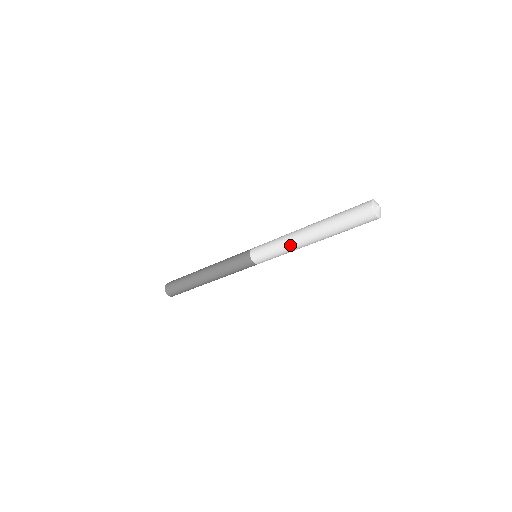
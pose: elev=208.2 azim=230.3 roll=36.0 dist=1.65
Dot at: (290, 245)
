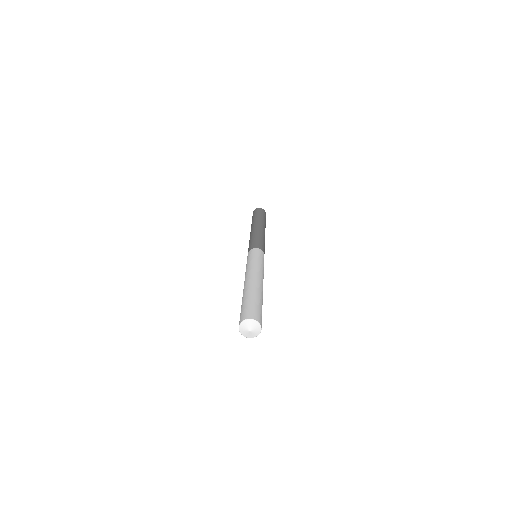
Dot at: occluded
